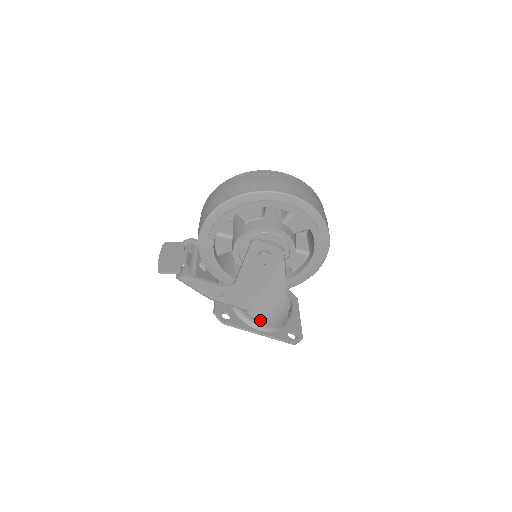
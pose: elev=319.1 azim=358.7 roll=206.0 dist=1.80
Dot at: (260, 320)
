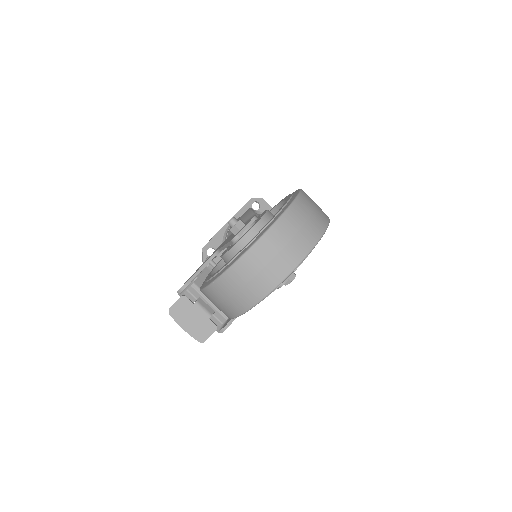
Dot at: occluded
